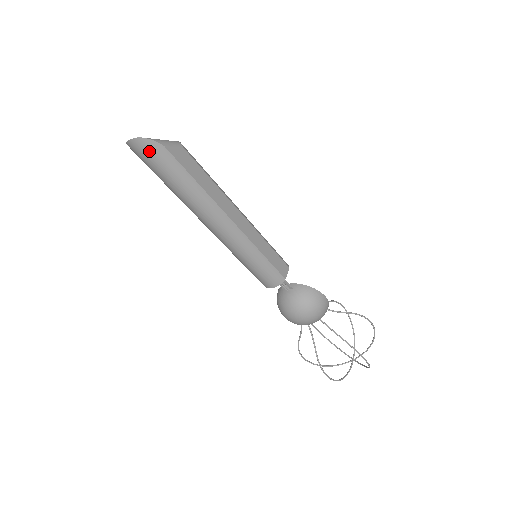
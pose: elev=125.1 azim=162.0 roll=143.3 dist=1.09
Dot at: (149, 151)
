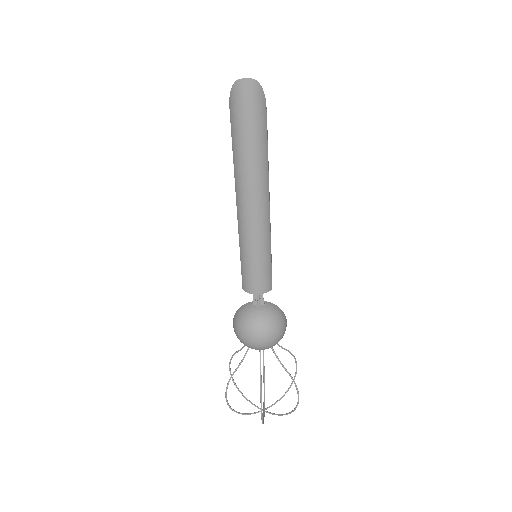
Dot at: (255, 98)
